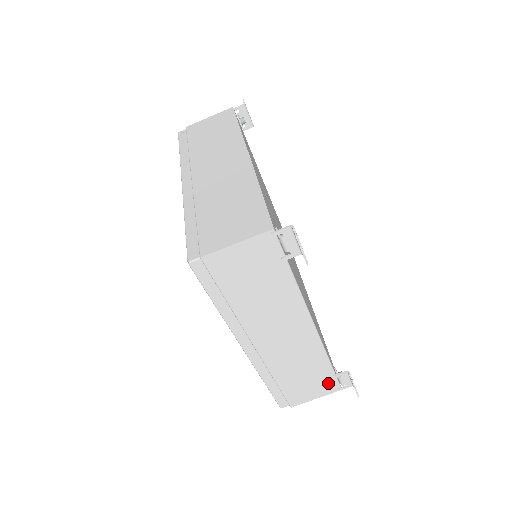
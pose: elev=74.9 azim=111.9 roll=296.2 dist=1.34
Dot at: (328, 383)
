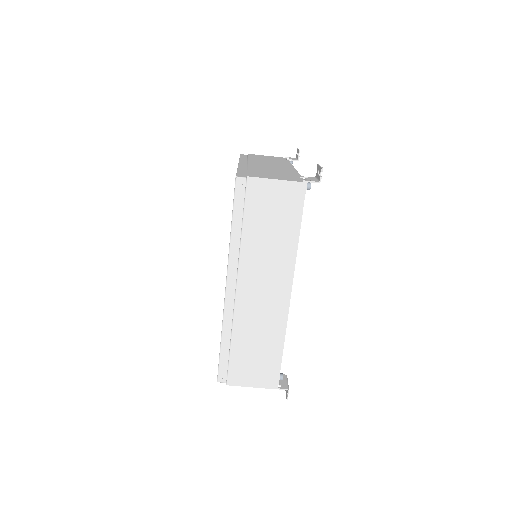
Dot at: occluded
